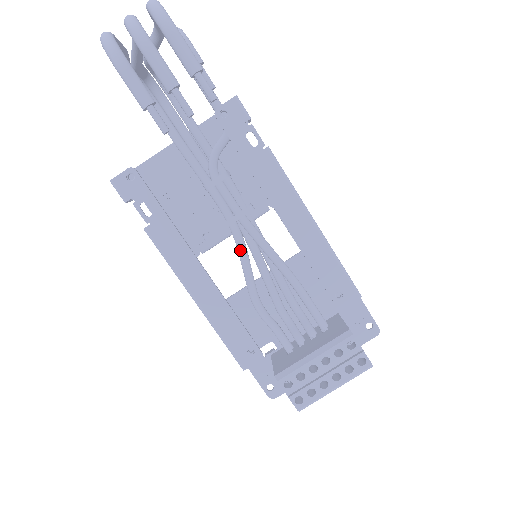
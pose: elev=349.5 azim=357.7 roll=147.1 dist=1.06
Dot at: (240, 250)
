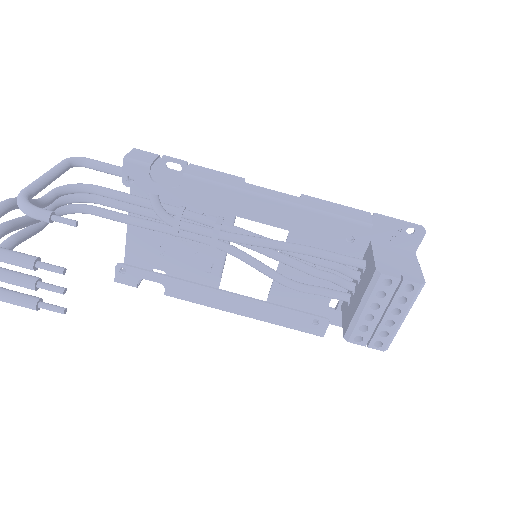
Dot at: (241, 260)
